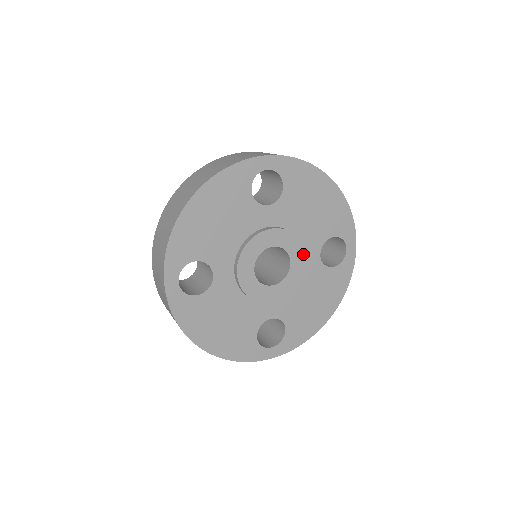
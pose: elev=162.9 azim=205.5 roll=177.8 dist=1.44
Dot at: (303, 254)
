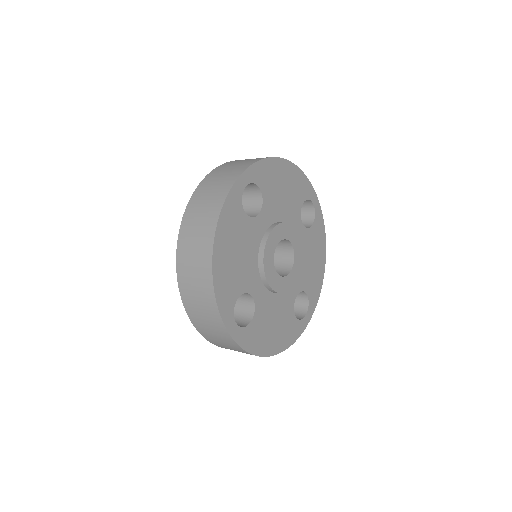
Dot at: (296, 232)
